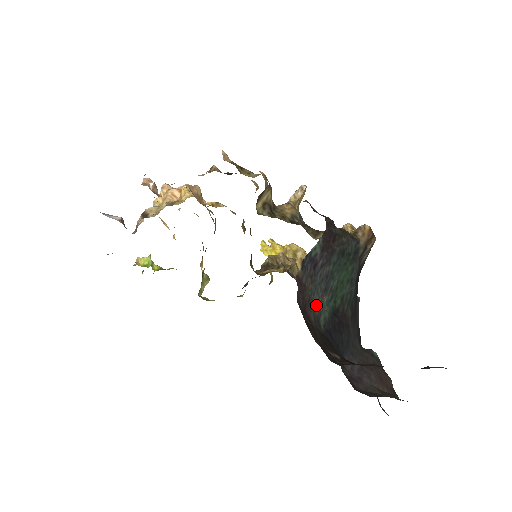
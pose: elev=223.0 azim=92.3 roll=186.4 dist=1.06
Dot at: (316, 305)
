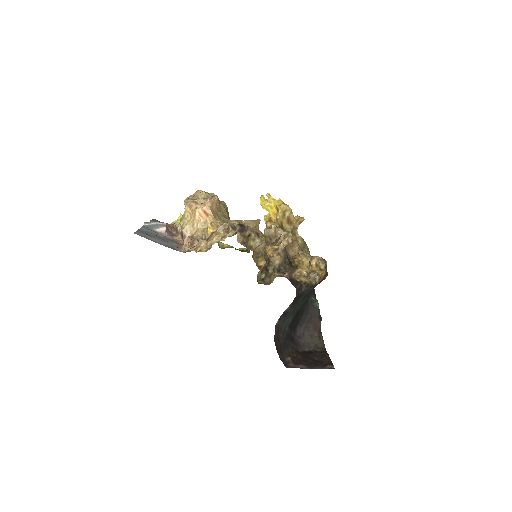
Dot at: (285, 326)
